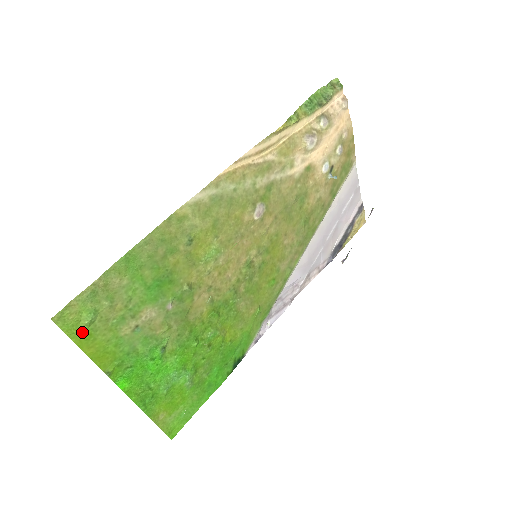
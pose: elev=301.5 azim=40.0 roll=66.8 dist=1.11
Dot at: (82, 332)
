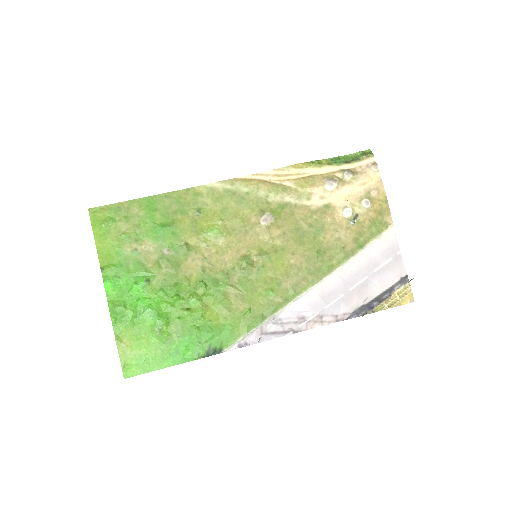
Dot at: (101, 228)
